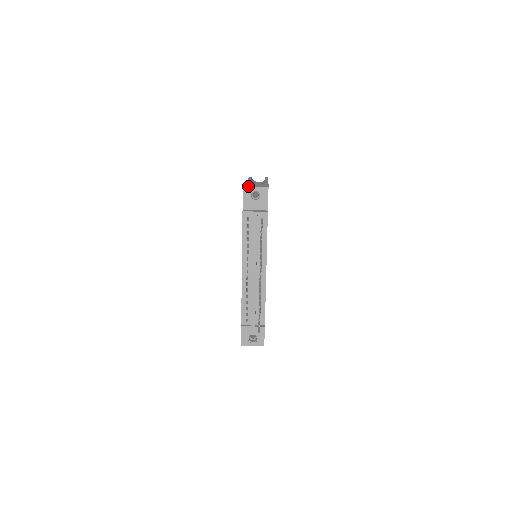
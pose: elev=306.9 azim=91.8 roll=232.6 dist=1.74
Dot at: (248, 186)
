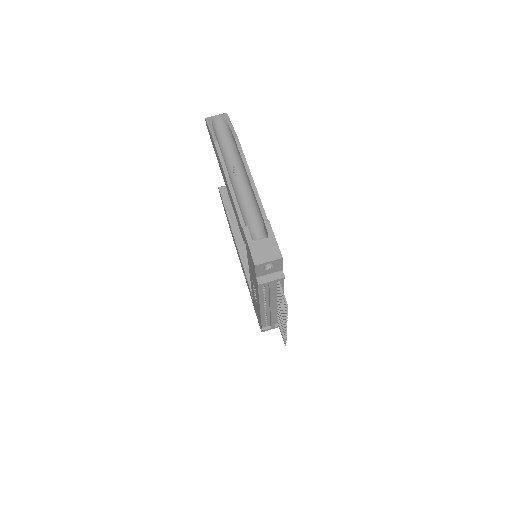
Dot at: (260, 263)
